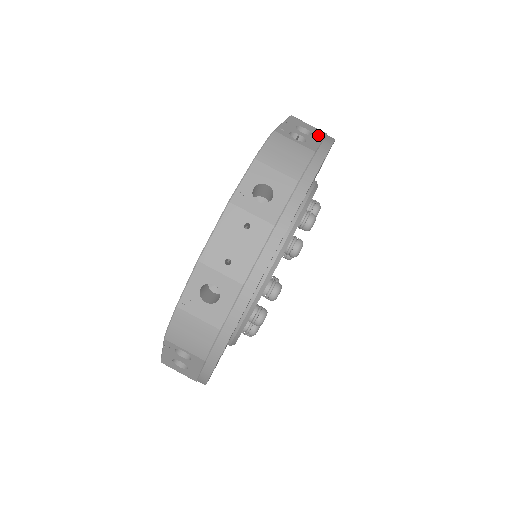
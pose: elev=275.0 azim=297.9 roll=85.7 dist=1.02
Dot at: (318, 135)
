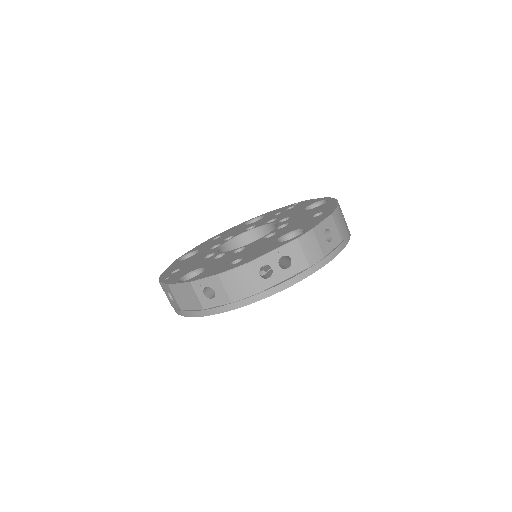
Dot at: (294, 270)
